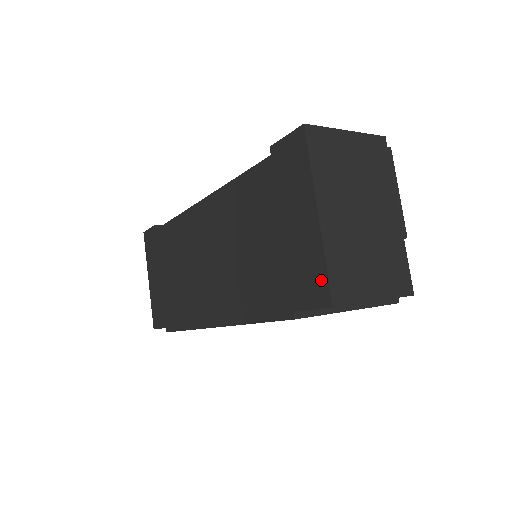
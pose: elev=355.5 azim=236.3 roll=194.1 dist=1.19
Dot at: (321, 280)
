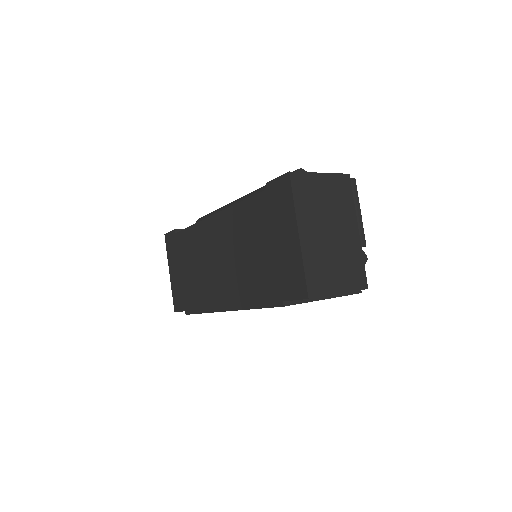
Dot at: (301, 280)
